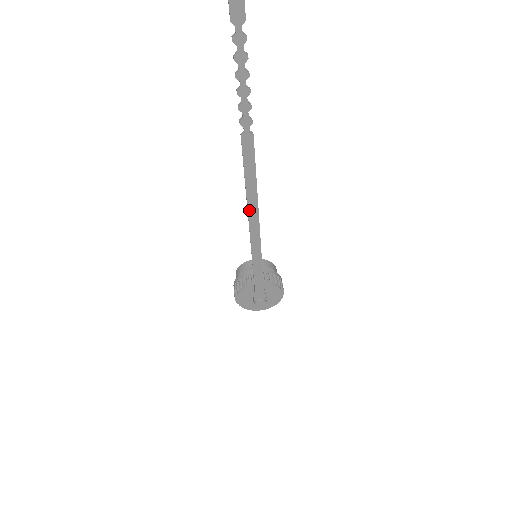
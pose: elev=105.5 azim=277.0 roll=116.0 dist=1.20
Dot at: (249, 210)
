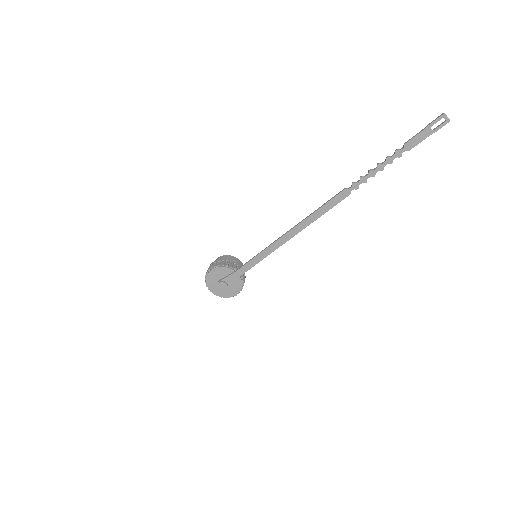
Dot at: (298, 226)
